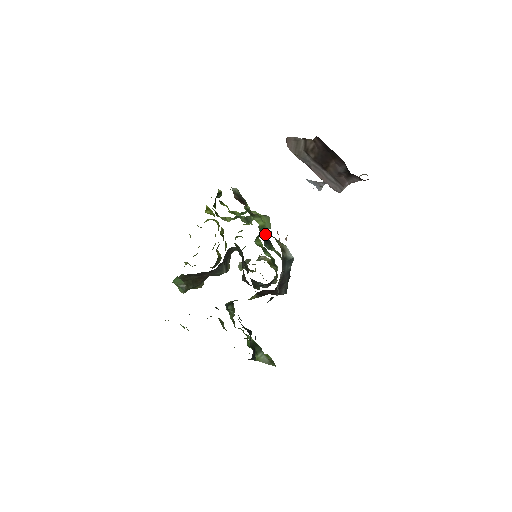
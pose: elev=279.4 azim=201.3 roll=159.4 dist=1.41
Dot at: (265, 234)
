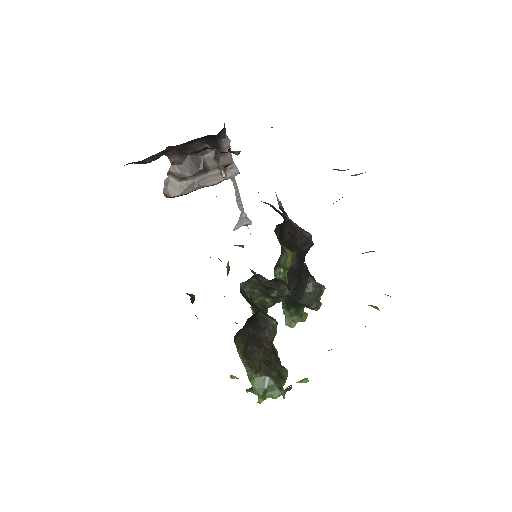
Dot at: occluded
